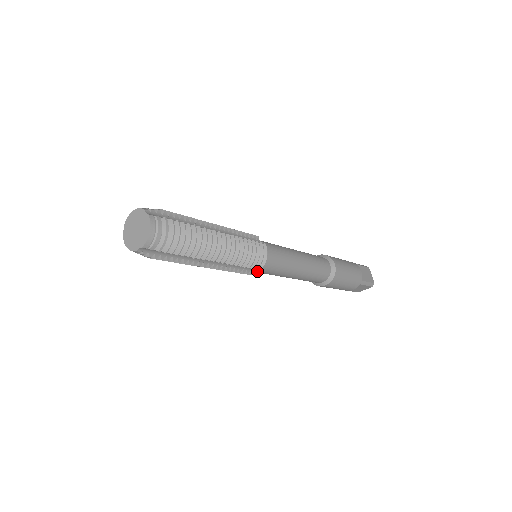
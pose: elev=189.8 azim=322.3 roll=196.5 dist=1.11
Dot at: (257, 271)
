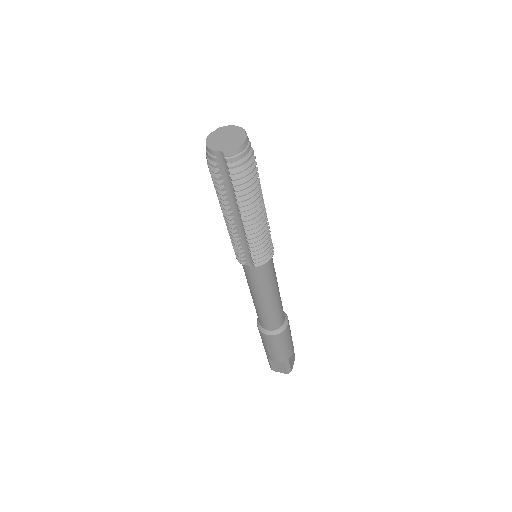
Dot at: (249, 267)
